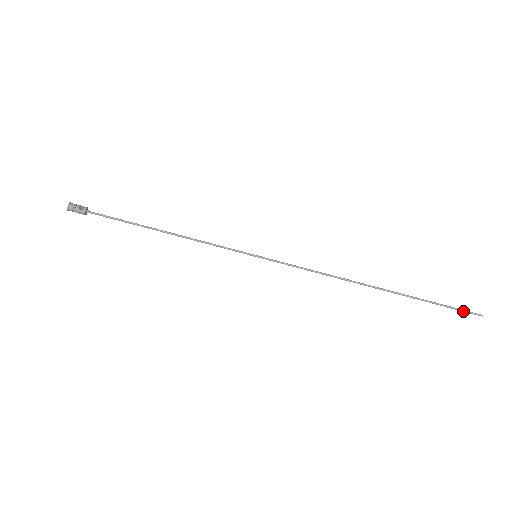
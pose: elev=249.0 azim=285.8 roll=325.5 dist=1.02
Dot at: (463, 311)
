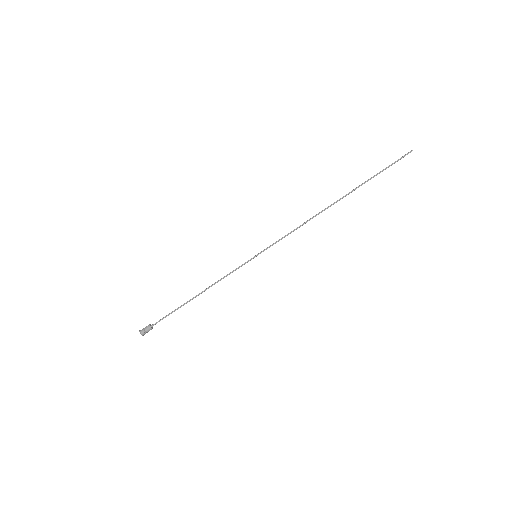
Dot at: (398, 160)
